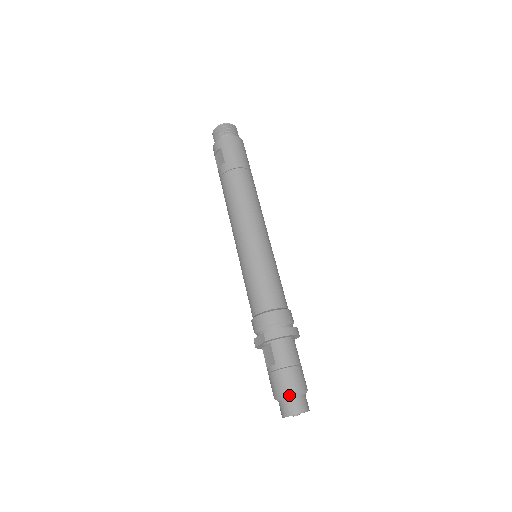
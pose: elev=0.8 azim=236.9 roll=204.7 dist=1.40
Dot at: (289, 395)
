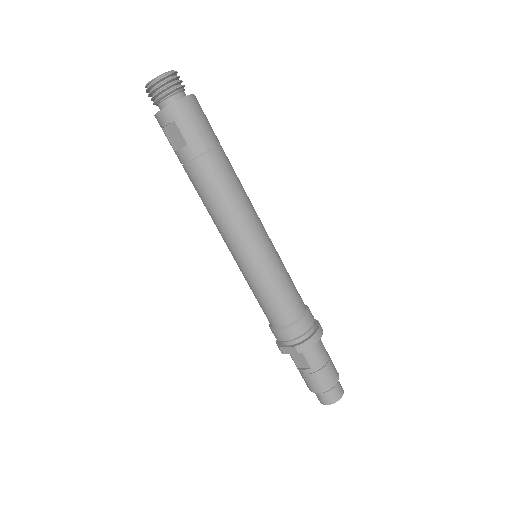
Dot at: (329, 390)
